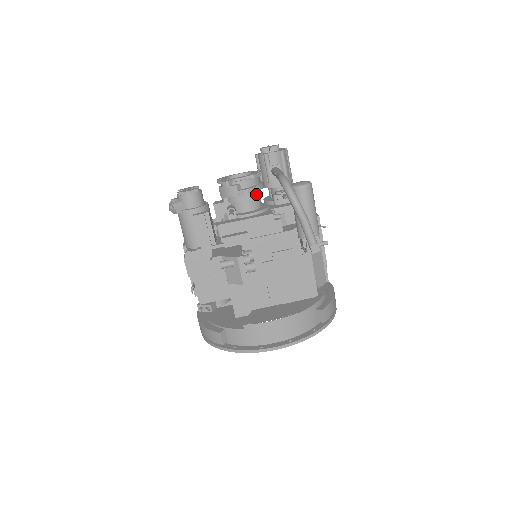
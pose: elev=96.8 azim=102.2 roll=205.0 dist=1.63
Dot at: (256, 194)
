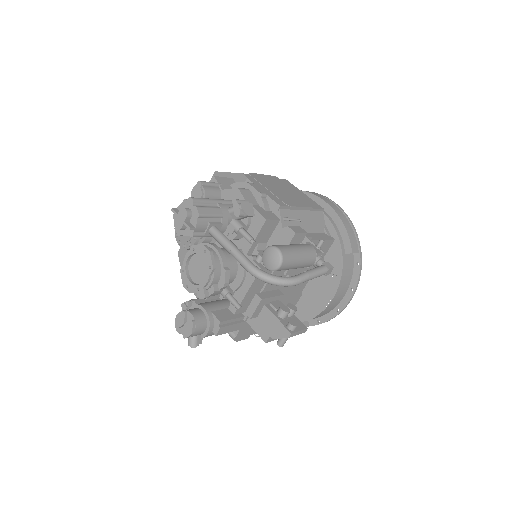
Dot at: (227, 266)
